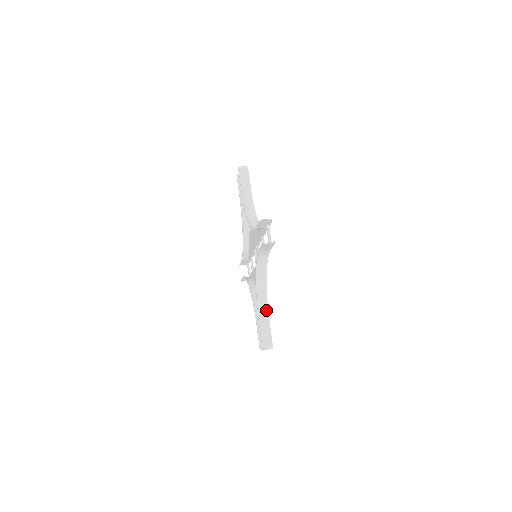
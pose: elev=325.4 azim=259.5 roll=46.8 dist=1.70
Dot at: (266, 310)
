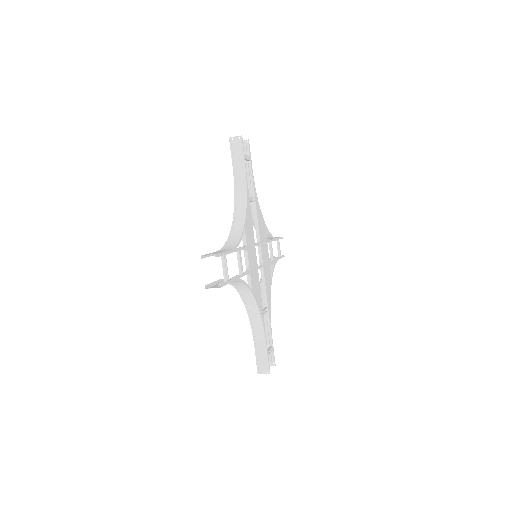
Dot at: (233, 246)
